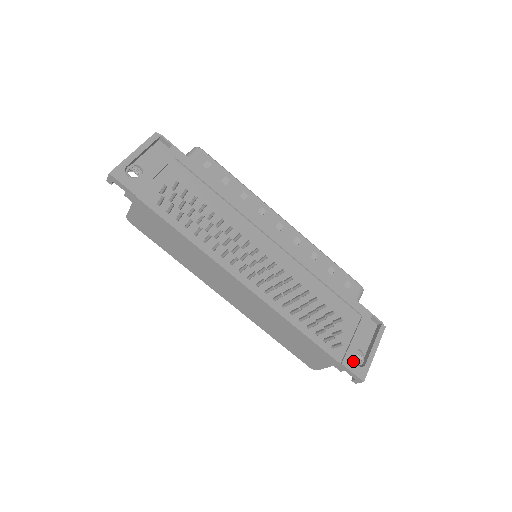
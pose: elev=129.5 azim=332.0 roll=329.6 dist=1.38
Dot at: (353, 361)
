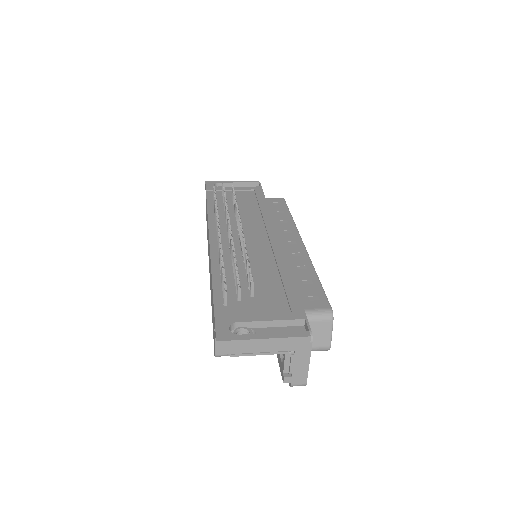
Dot at: (229, 323)
